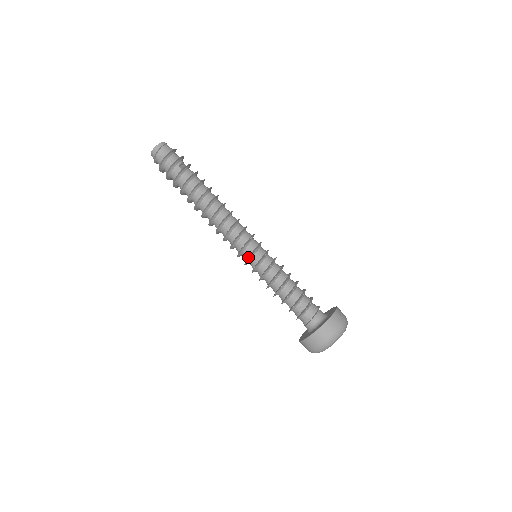
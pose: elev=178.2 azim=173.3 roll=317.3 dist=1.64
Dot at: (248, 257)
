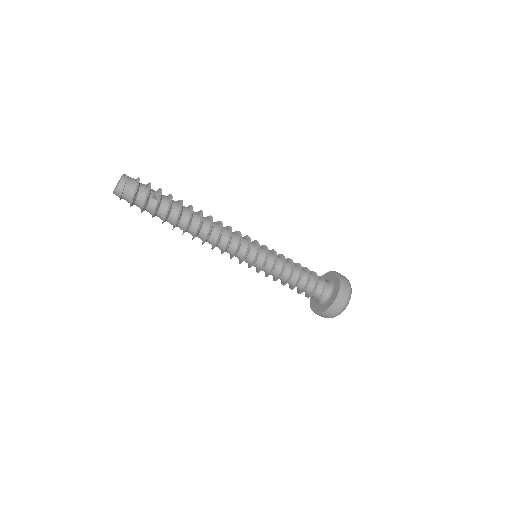
Dot at: occluded
